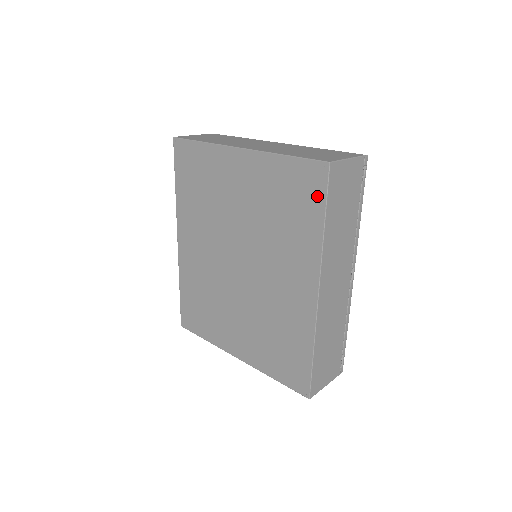
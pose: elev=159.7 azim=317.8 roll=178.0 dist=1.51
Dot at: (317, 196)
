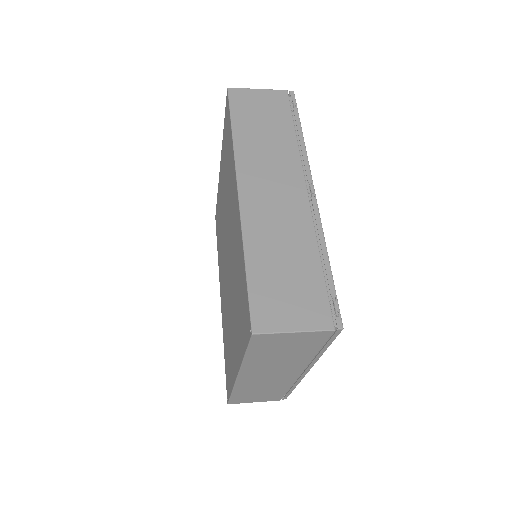
Dot at: (228, 119)
